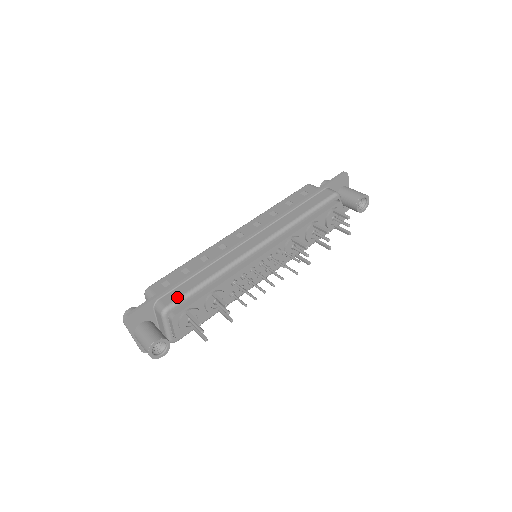
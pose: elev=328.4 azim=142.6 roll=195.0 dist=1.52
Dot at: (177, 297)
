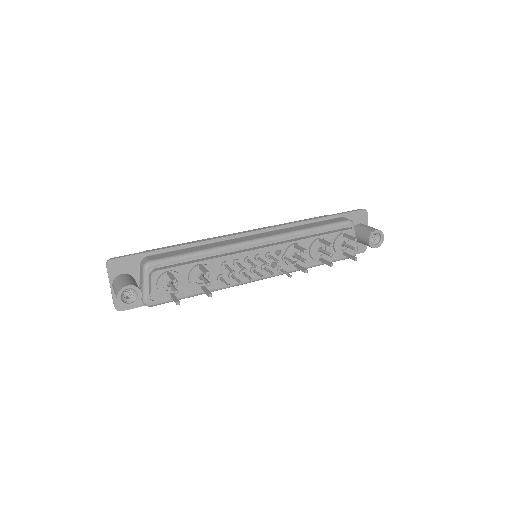
Dot at: (164, 256)
